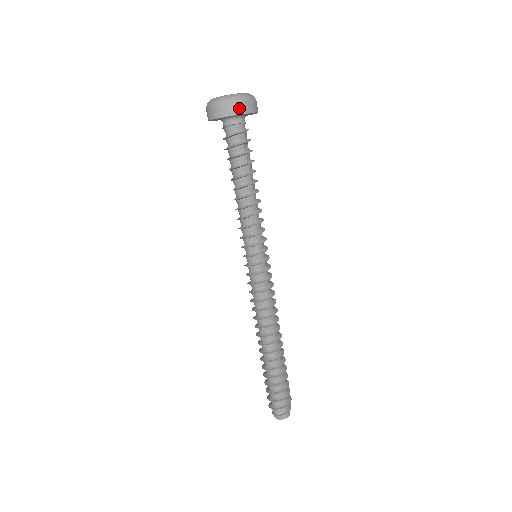
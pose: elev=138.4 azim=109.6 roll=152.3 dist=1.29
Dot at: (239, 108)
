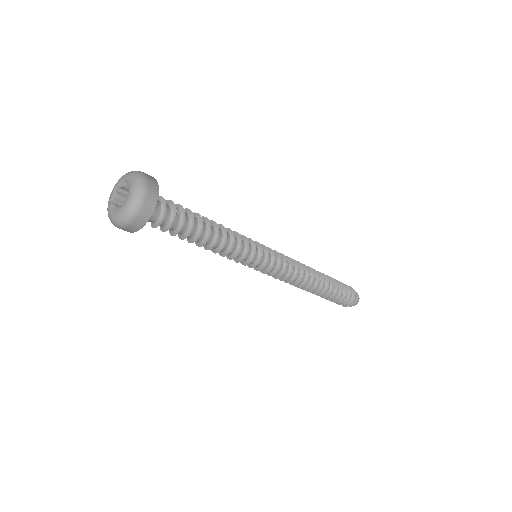
Dot at: (150, 203)
